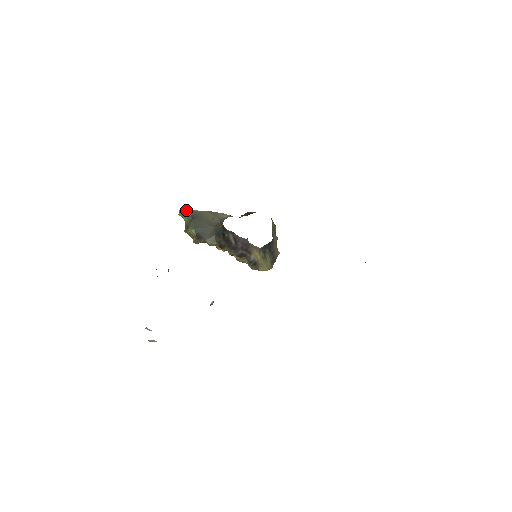
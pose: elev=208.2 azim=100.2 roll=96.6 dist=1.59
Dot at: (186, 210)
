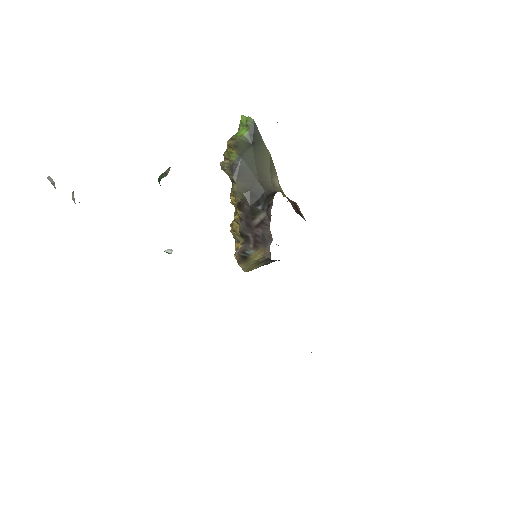
Dot at: (256, 127)
